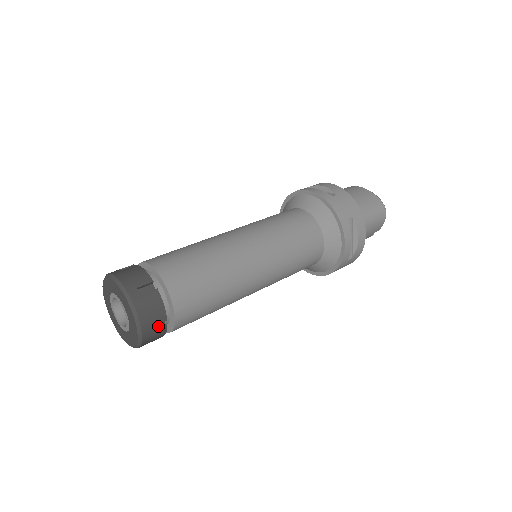
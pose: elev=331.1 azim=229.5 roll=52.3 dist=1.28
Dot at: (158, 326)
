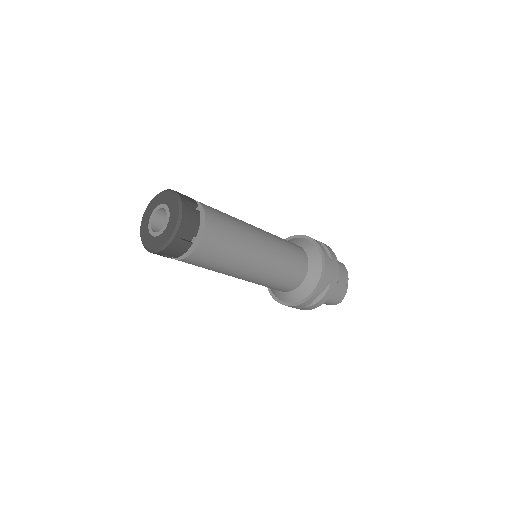
Dot at: (192, 211)
